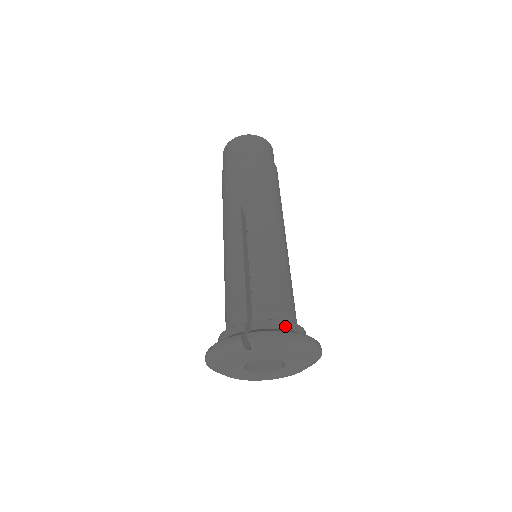
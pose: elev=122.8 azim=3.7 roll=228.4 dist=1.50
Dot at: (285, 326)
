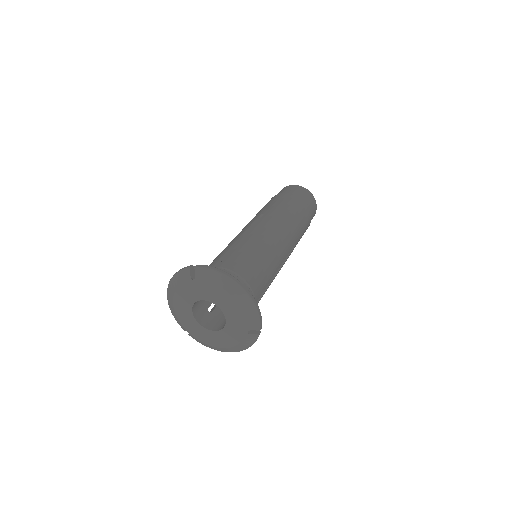
Dot at: occluded
